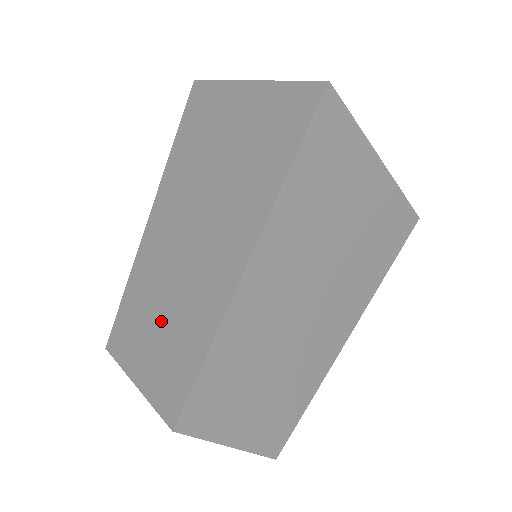
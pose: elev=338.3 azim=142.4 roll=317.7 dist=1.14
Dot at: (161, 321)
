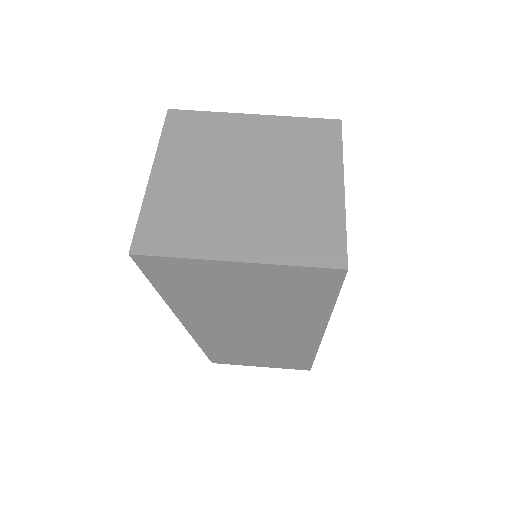
Dot at: occluded
